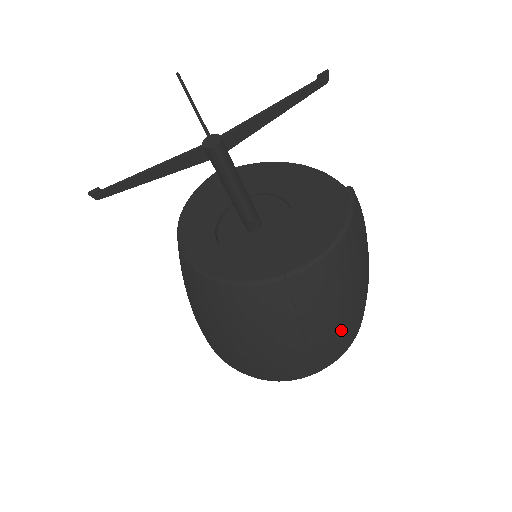
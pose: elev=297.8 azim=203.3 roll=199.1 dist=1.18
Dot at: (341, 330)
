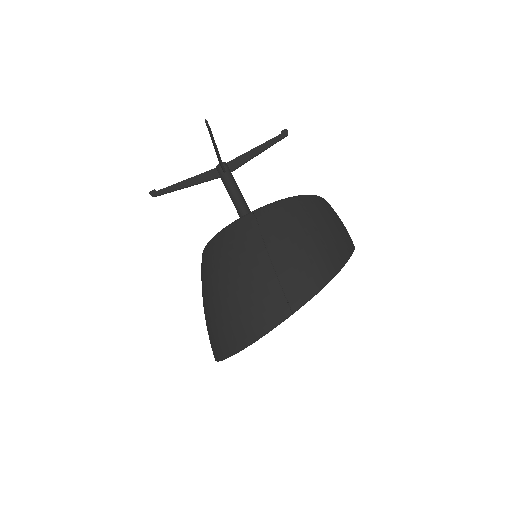
Dot at: (308, 261)
